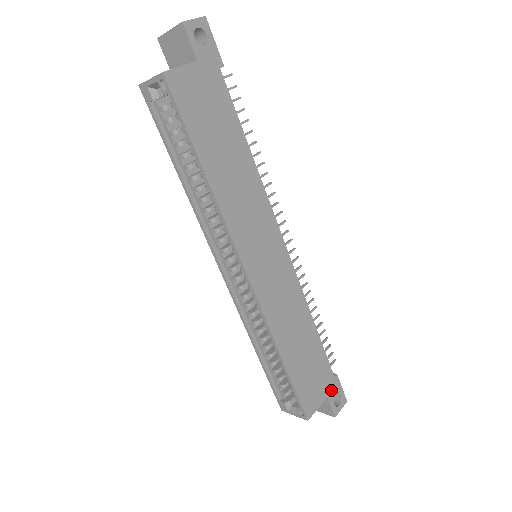
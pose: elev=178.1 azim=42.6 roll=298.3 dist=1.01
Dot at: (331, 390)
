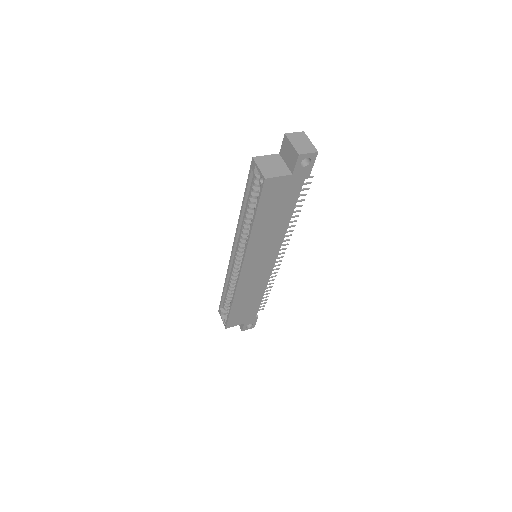
Dot at: (249, 321)
